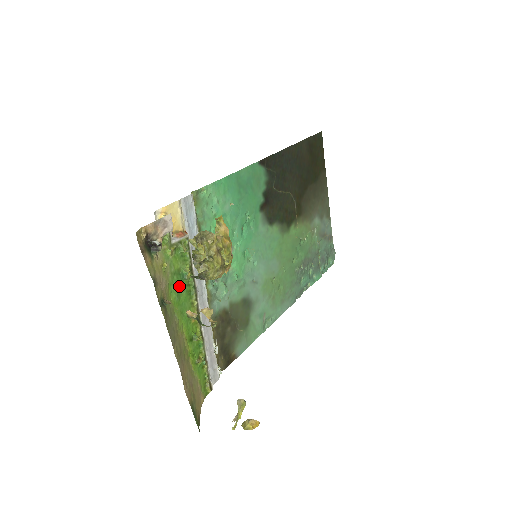
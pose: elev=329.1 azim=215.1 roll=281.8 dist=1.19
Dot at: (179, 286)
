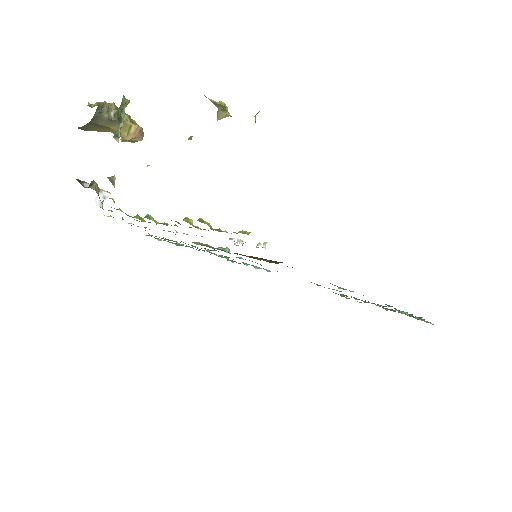
Dot at: occluded
